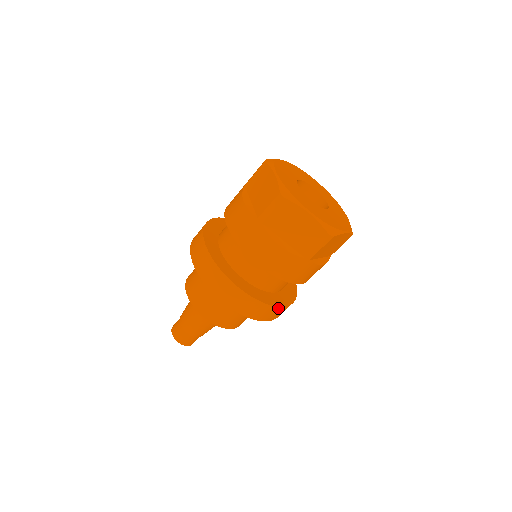
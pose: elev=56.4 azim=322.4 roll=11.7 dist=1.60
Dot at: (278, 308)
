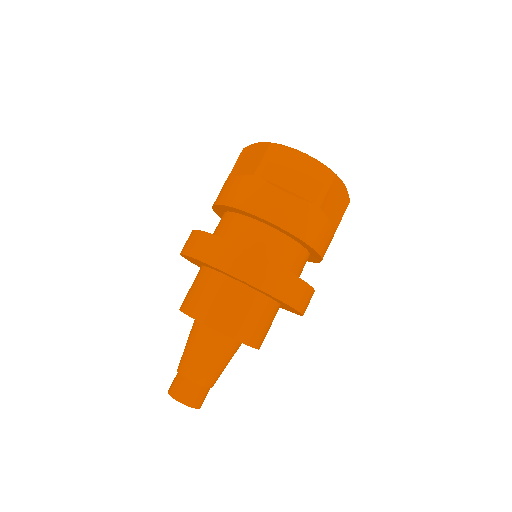
Dot at: (301, 283)
